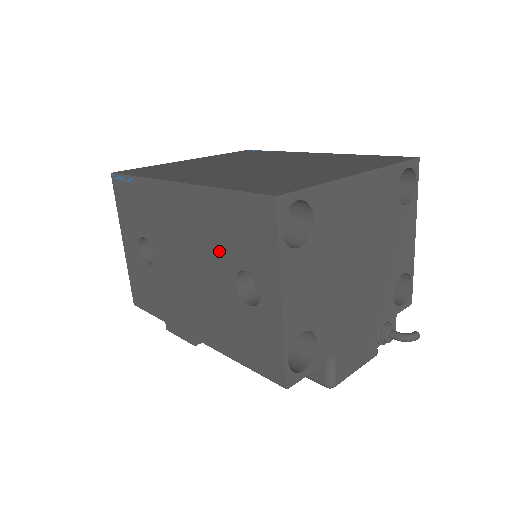
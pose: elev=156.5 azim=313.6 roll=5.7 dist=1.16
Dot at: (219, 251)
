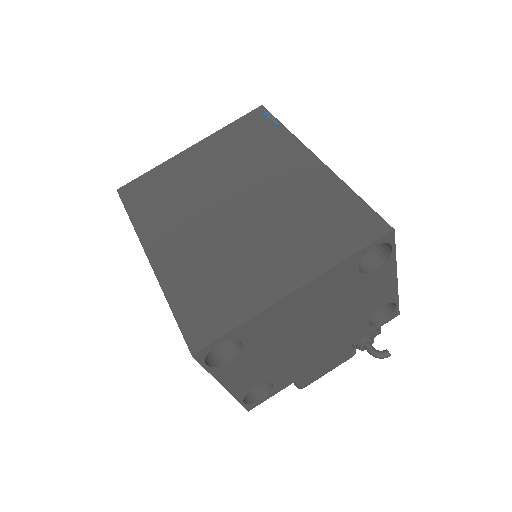
Dot at: occluded
